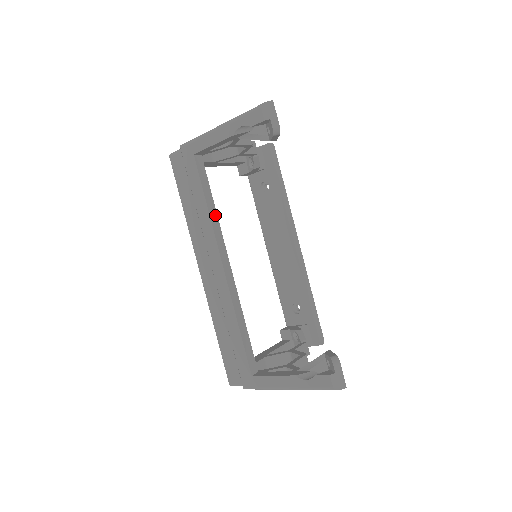
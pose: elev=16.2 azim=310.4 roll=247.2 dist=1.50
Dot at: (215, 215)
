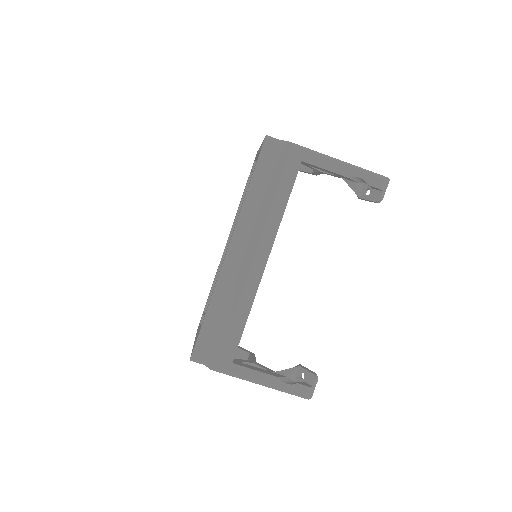
Dot at: occluded
